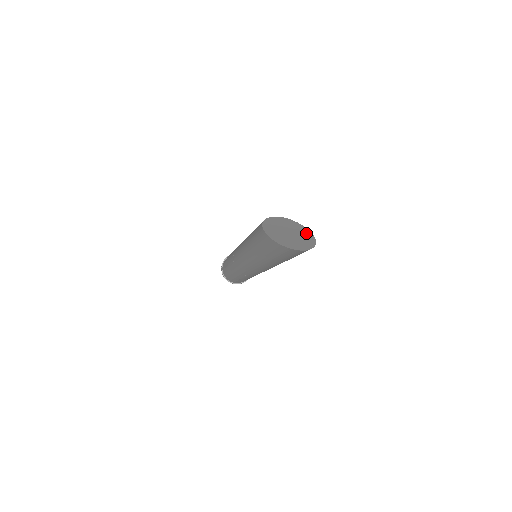
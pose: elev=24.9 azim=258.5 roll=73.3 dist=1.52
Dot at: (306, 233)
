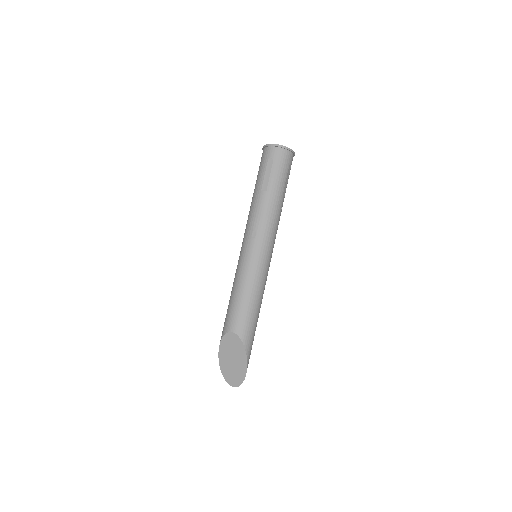
Dot at: (243, 363)
